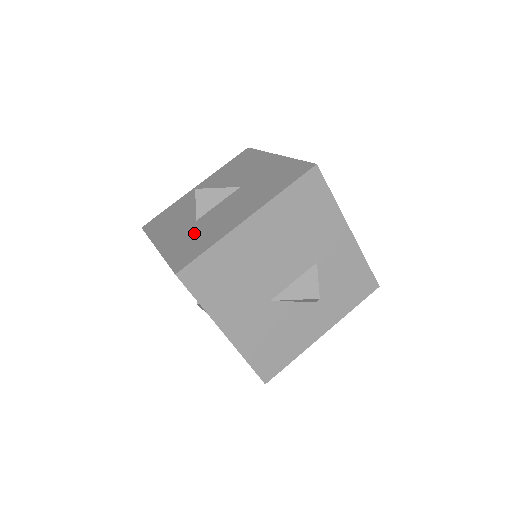
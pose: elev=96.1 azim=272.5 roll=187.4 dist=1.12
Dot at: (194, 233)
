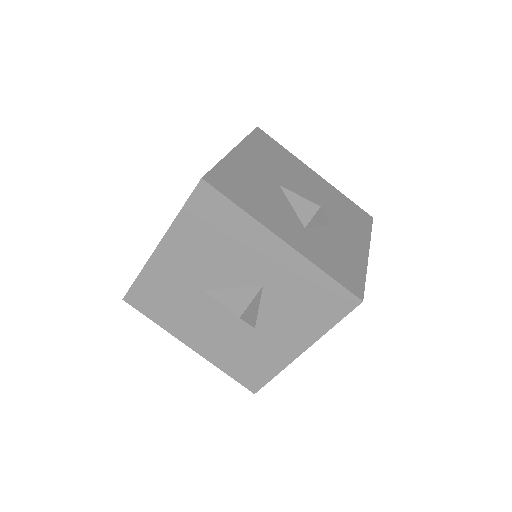
Dot at: occluded
